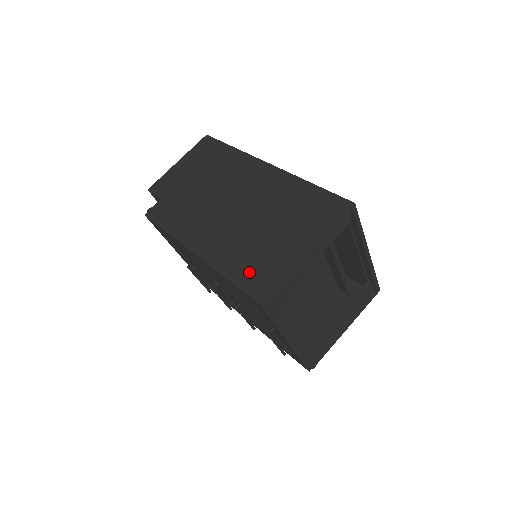
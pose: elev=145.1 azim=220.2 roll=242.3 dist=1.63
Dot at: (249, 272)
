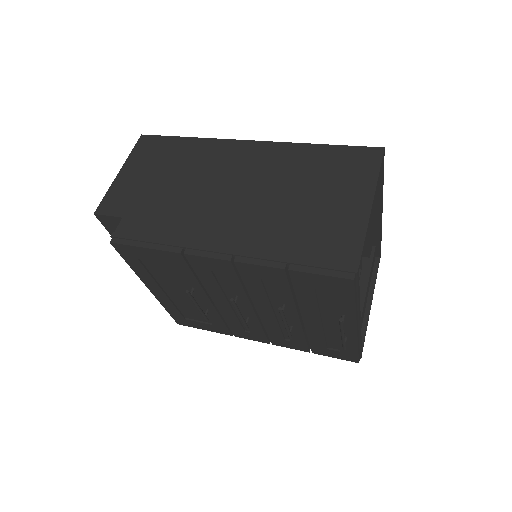
Dot at: (313, 252)
